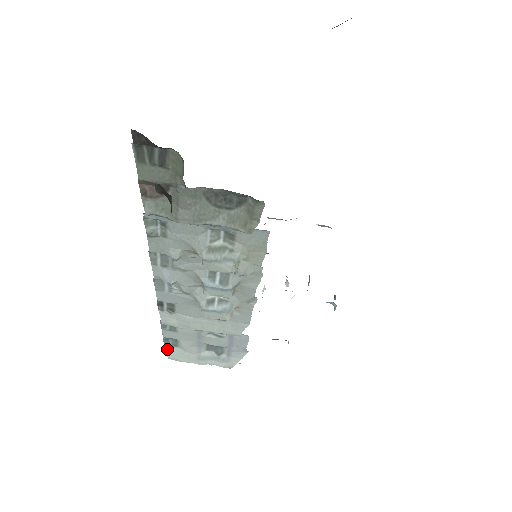
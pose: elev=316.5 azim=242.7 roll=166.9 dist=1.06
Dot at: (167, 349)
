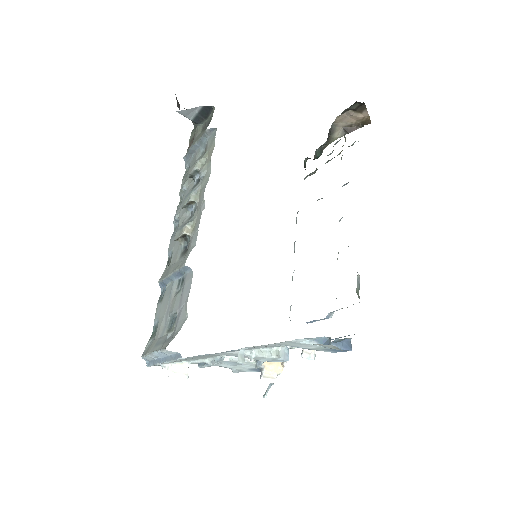
Dot at: (149, 343)
